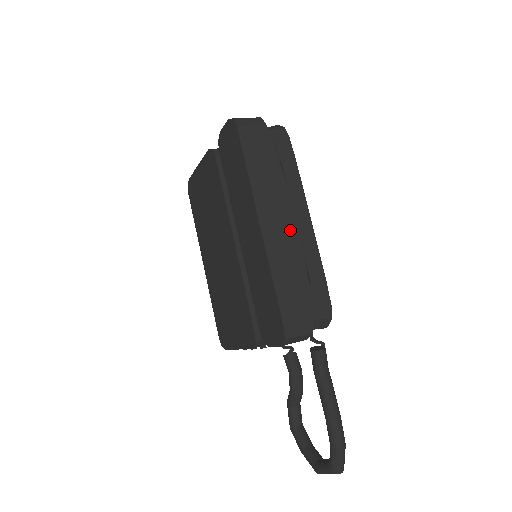
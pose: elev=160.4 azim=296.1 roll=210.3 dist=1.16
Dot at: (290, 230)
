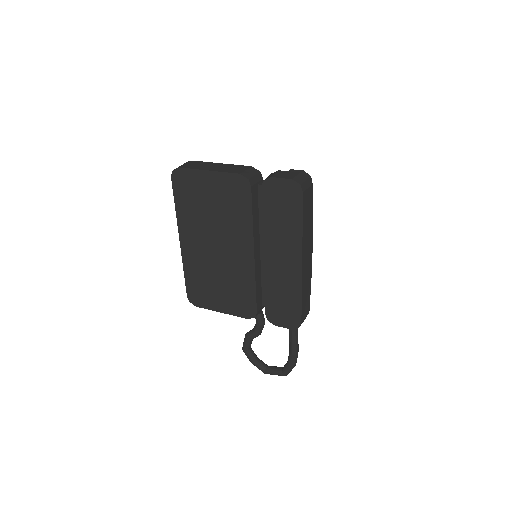
Dot at: (310, 260)
